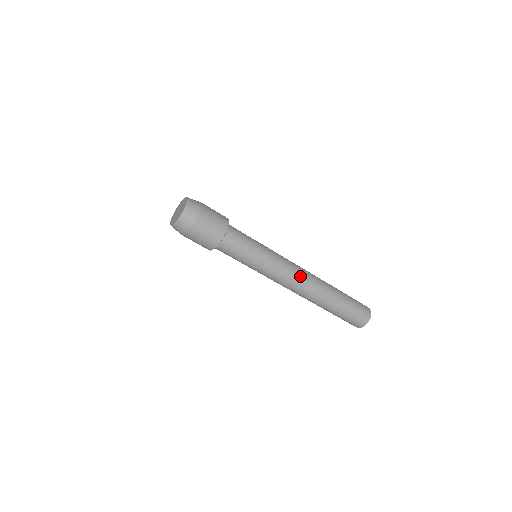
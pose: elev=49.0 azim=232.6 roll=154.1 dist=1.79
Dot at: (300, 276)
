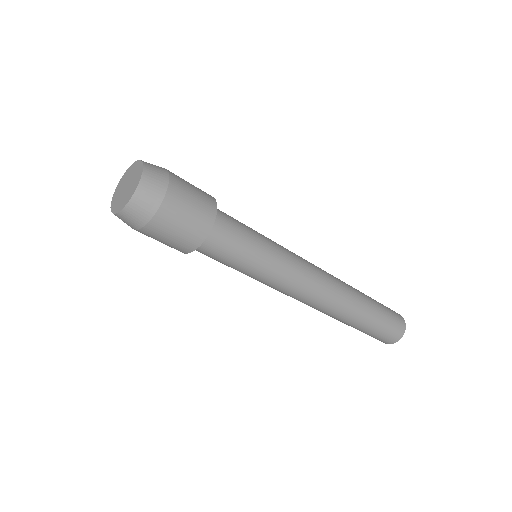
Dot at: (322, 274)
